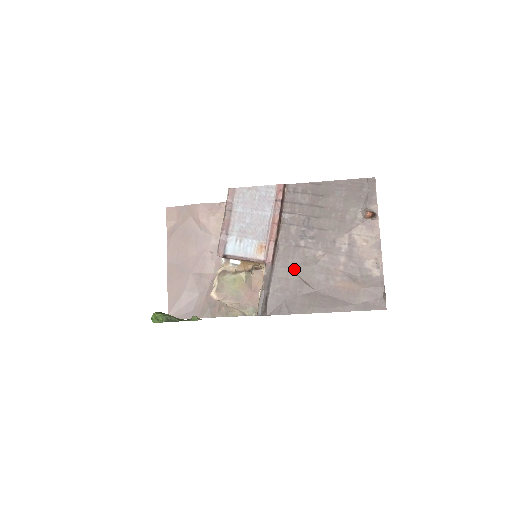
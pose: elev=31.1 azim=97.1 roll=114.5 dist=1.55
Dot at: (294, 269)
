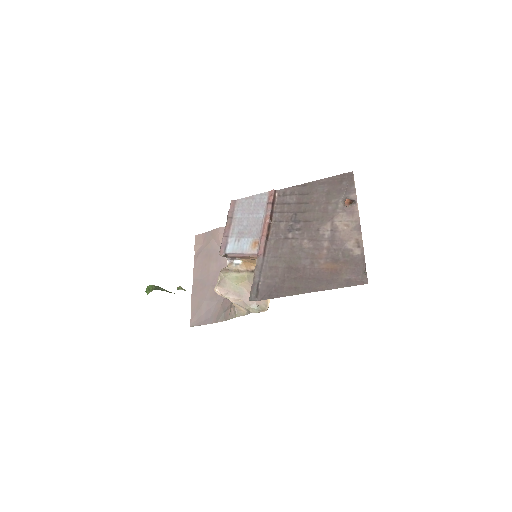
Dot at: (283, 258)
